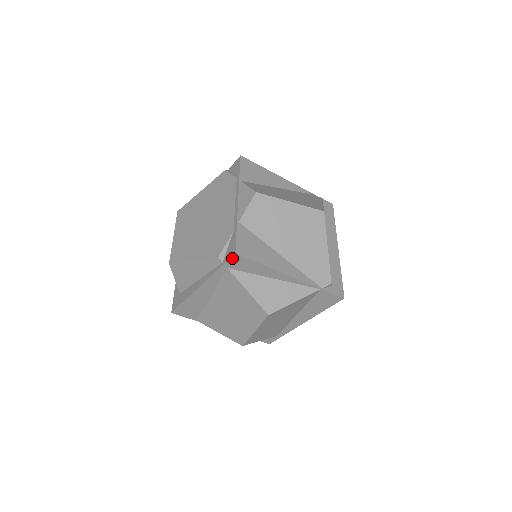
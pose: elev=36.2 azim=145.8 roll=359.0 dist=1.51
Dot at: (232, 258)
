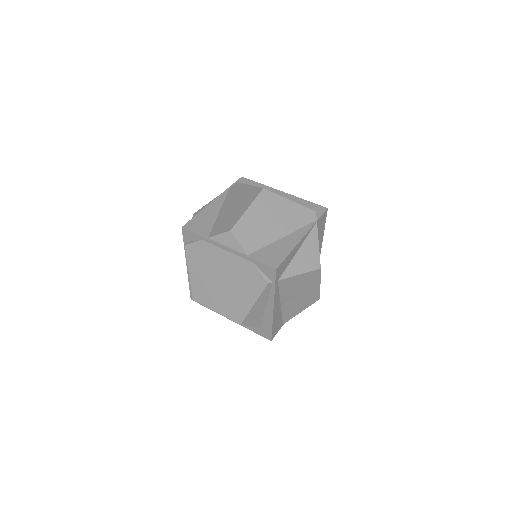
Dot at: (276, 274)
